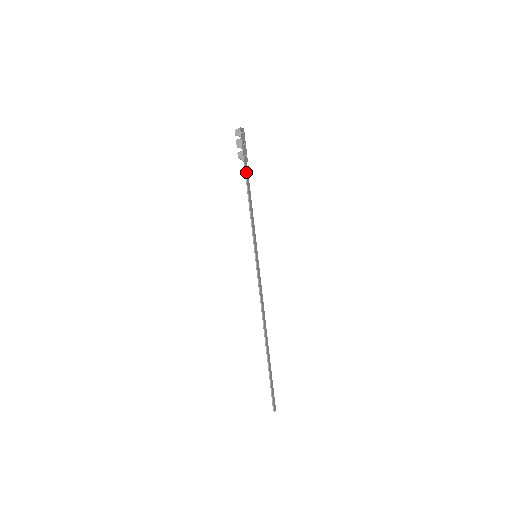
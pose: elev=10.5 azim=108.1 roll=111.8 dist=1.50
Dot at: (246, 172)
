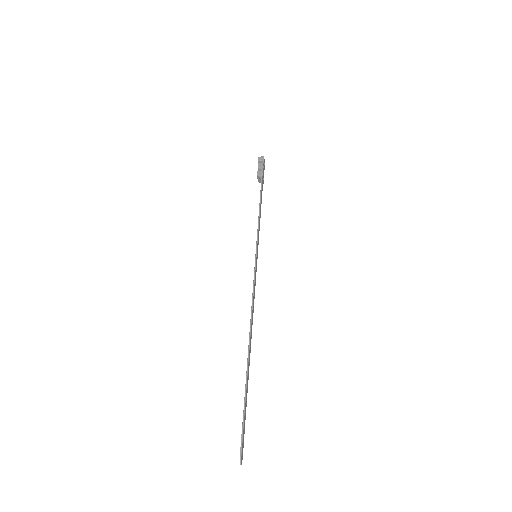
Dot at: (262, 187)
